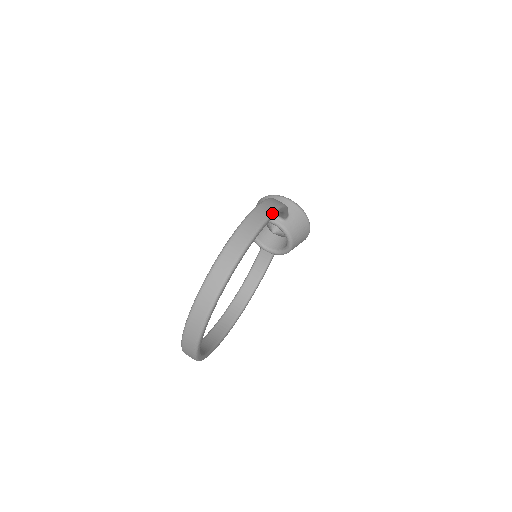
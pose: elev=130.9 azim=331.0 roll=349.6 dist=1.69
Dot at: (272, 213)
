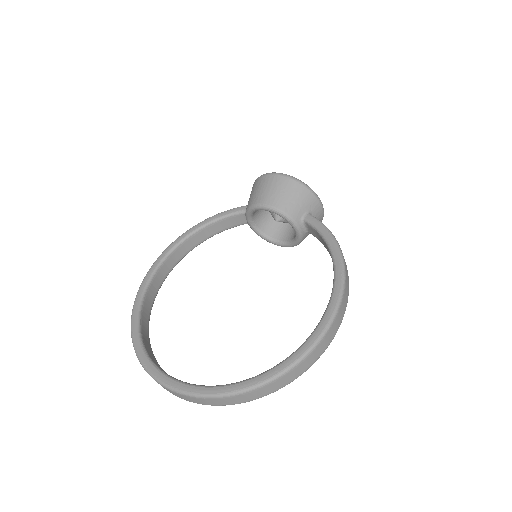
Dot at: (348, 294)
